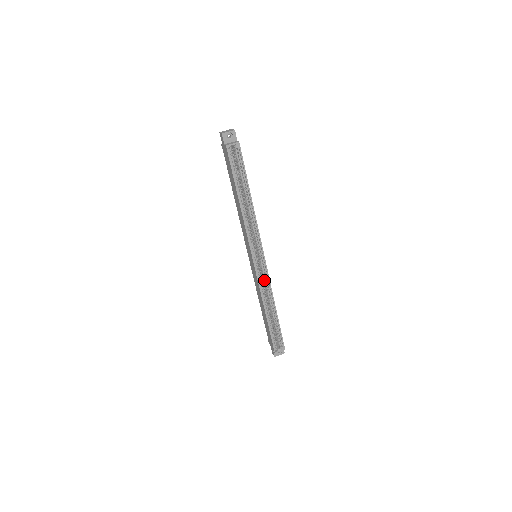
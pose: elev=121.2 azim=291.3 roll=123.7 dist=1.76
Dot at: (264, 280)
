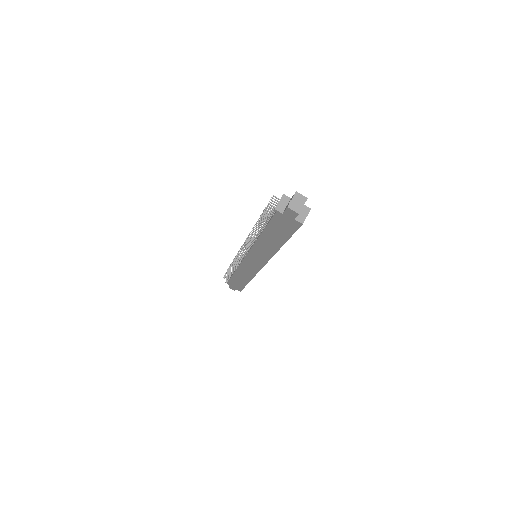
Dot at: occluded
